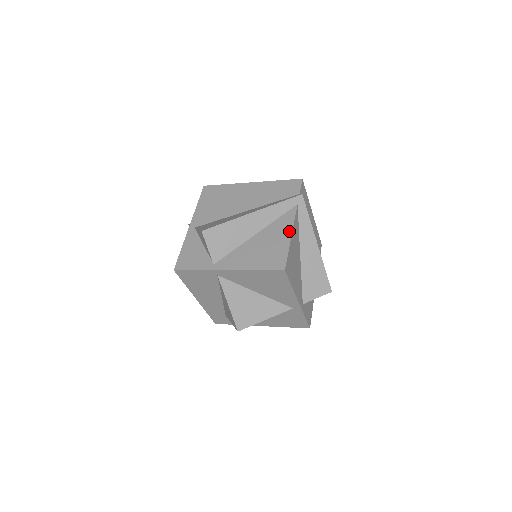
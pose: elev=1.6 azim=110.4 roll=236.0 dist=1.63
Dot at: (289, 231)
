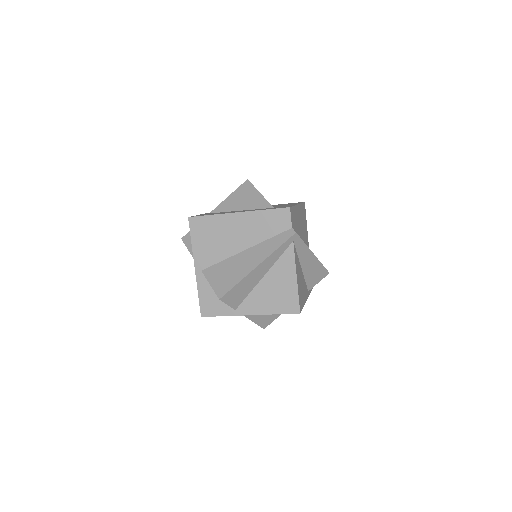
Dot at: (293, 273)
